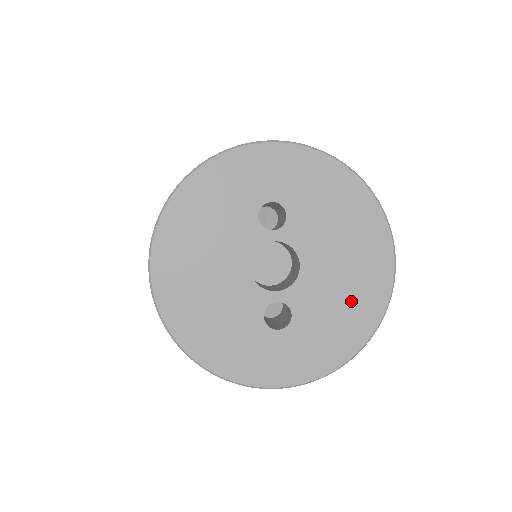
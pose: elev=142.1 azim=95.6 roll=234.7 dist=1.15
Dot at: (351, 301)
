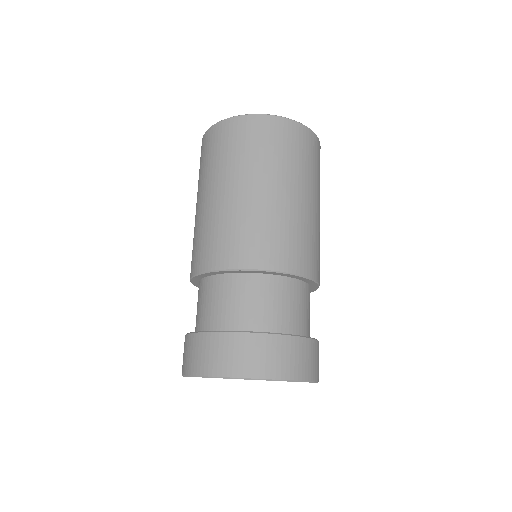
Dot at: occluded
